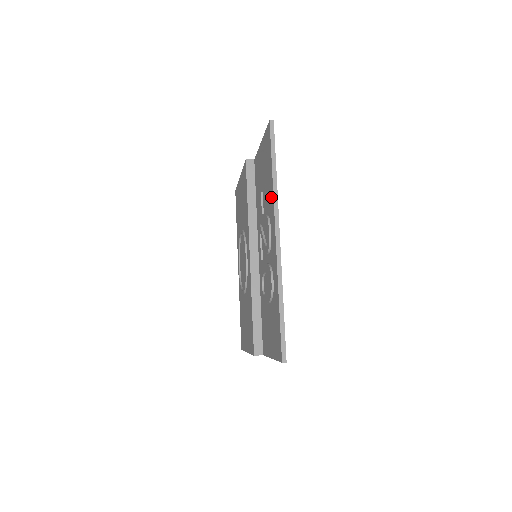
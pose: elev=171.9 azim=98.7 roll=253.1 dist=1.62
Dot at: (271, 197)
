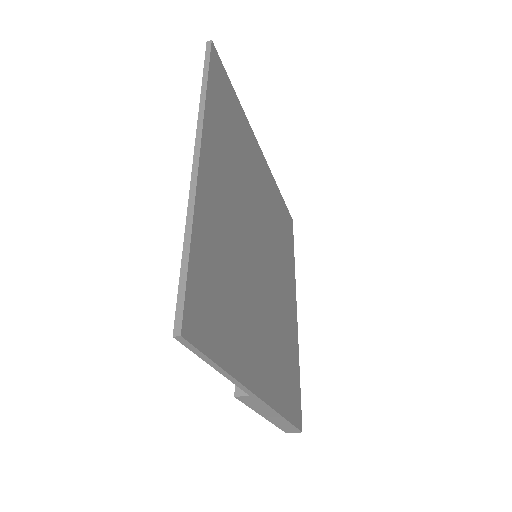
Dot at: occluded
